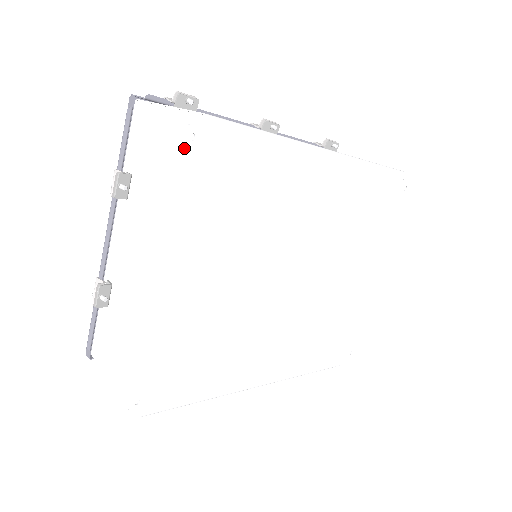
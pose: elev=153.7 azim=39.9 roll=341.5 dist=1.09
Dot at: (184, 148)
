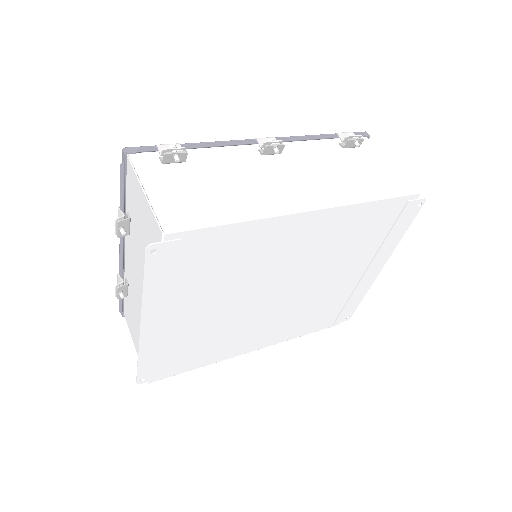
Dot at: (148, 260)
